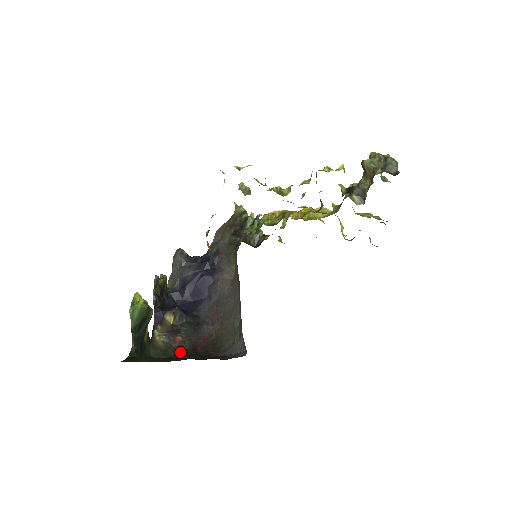
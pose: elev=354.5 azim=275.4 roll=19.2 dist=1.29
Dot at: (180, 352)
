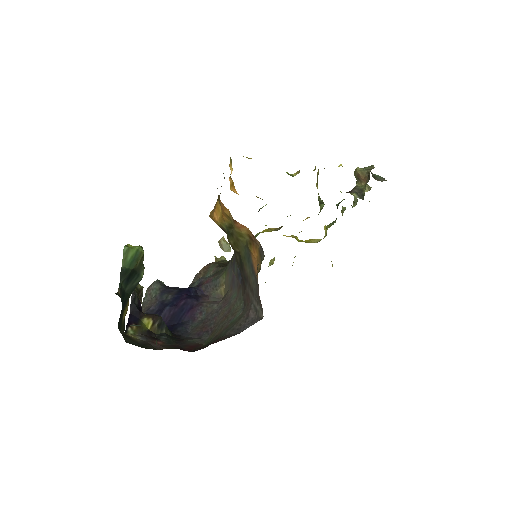
Dot at: (163, 348)
